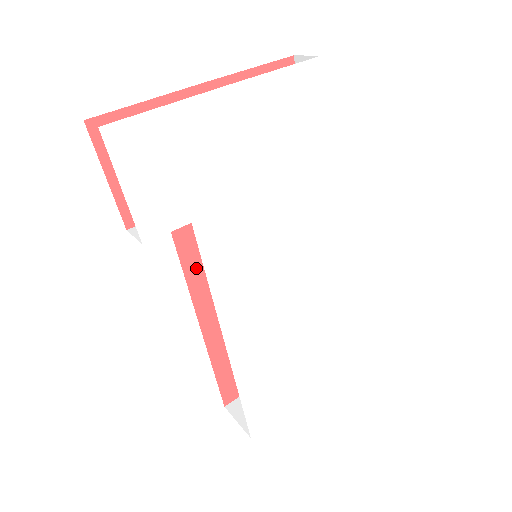
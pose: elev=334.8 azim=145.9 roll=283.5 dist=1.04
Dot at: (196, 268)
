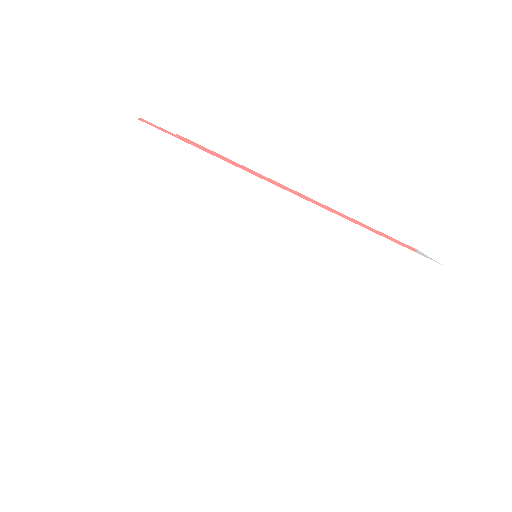
Dot at: occluded
